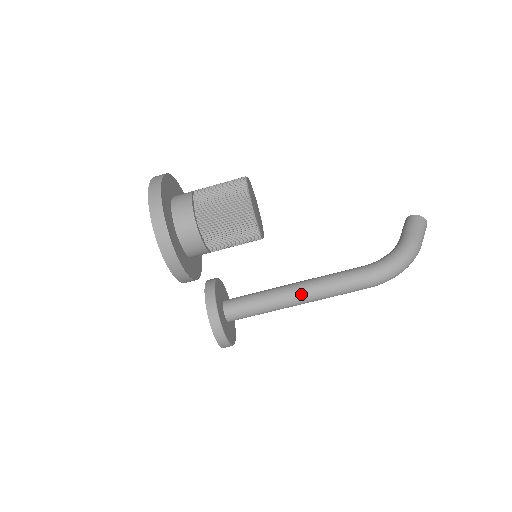
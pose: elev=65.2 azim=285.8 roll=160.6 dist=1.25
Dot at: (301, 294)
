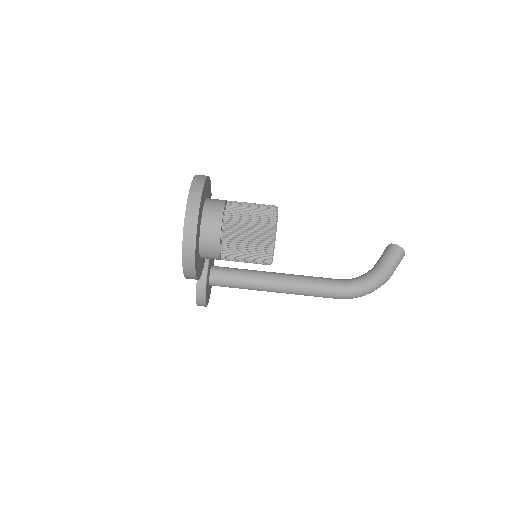
Dot at: (280, 287)
